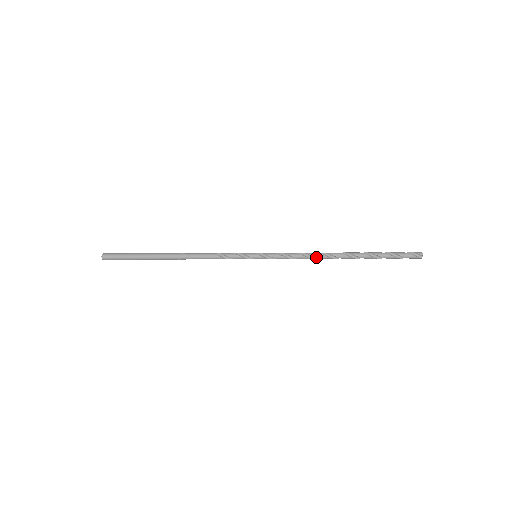
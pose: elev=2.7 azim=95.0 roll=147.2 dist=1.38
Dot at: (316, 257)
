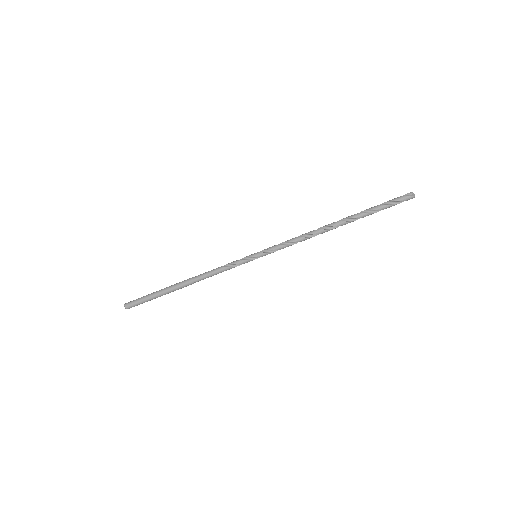
Dot at: (310, 234)
